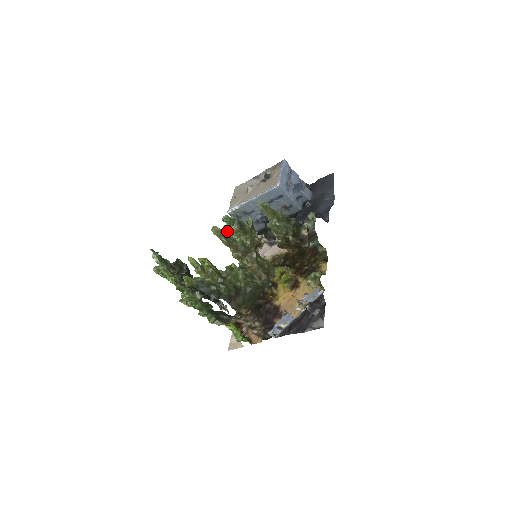
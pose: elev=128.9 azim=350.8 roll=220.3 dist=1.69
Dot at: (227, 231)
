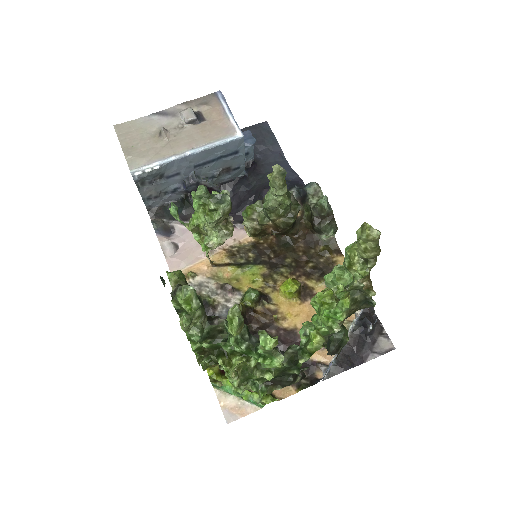
Dot at: (176, 213)
